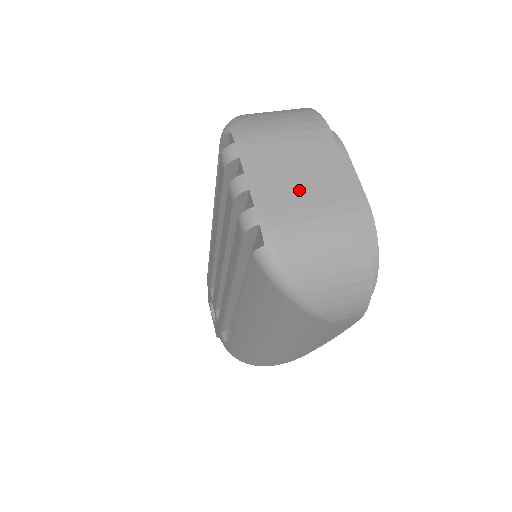
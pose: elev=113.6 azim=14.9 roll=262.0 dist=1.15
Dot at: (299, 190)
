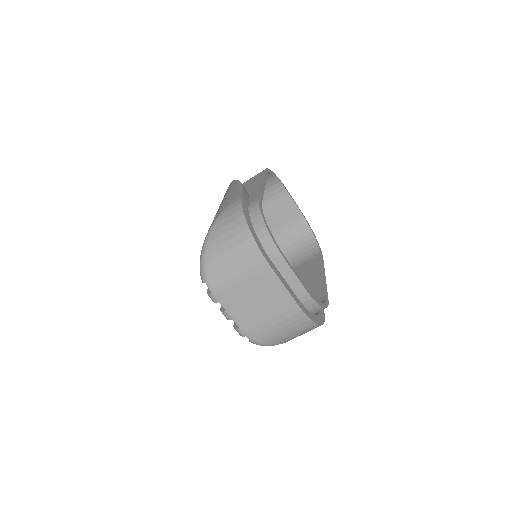
Dot at: (260, 311)
